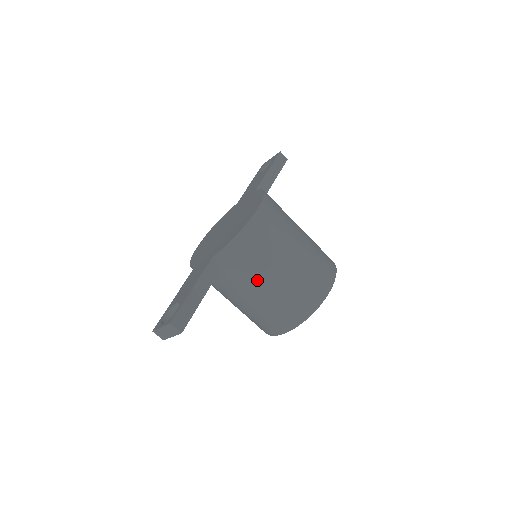
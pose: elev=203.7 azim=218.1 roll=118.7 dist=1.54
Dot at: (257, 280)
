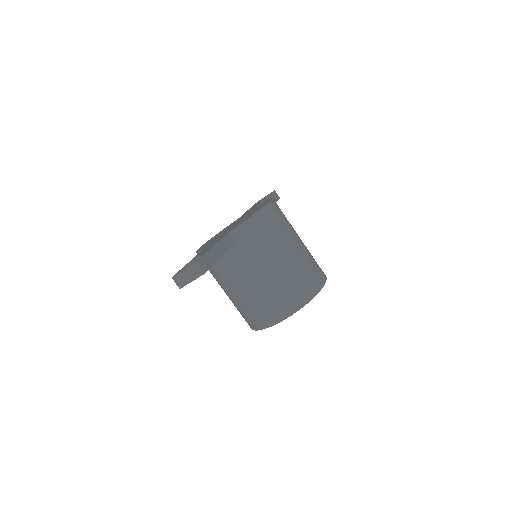
Dot at: (264, 260)
